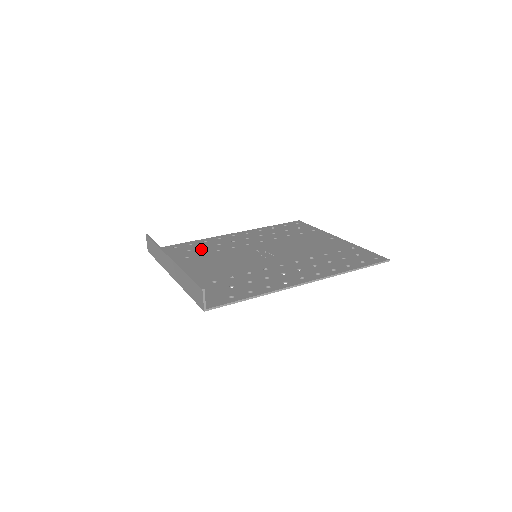
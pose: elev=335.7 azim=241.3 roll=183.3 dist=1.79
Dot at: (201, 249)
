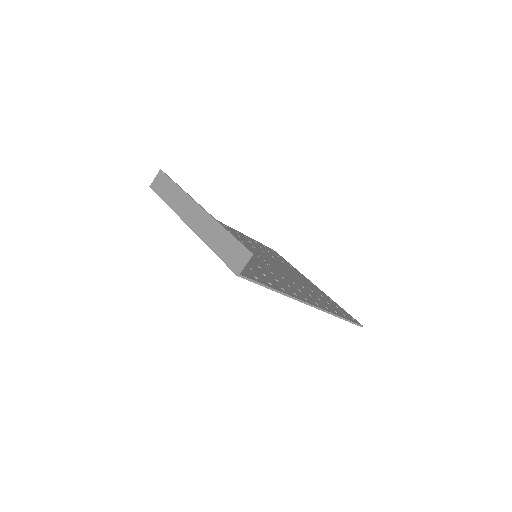
Dot at: occluded
